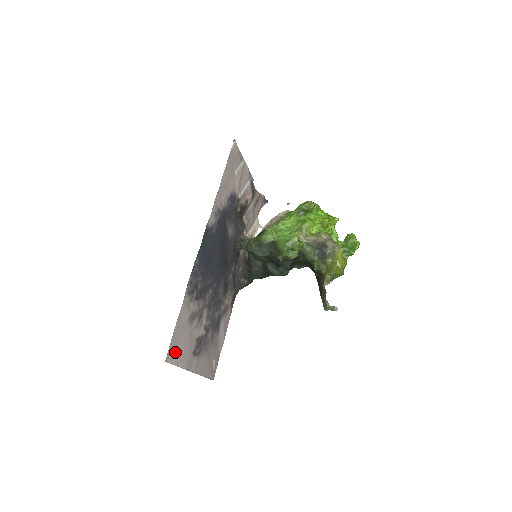
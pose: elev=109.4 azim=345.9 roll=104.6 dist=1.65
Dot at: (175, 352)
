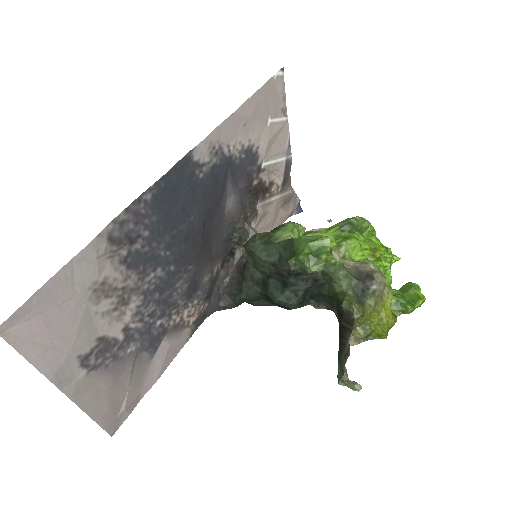
Dot at: (33, 329)
